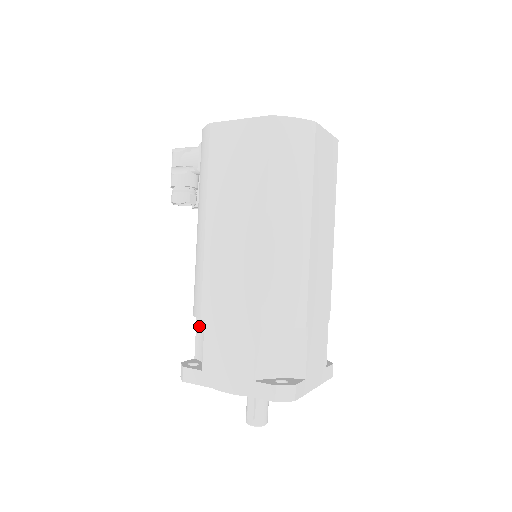
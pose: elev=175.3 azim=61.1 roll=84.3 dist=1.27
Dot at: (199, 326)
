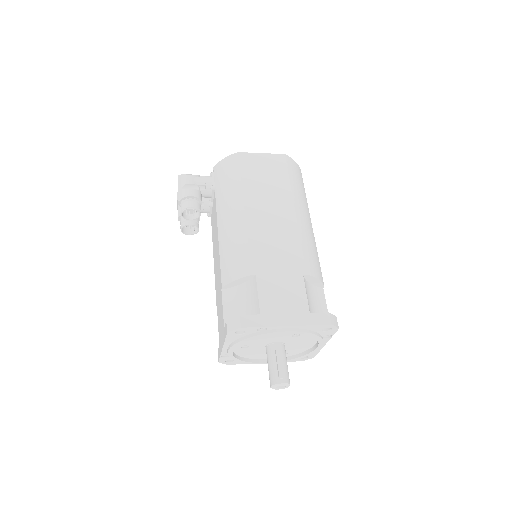
Dot at: (228, 298)
